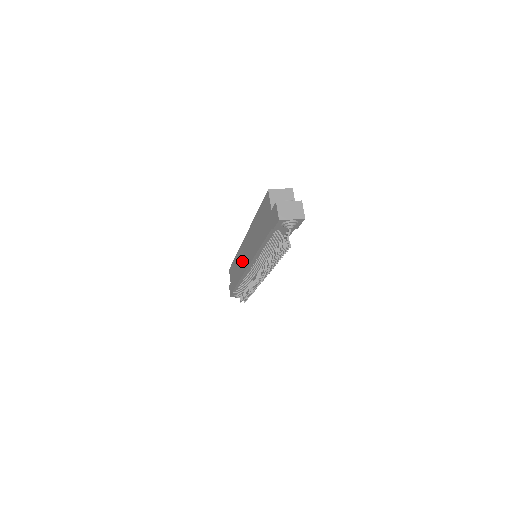
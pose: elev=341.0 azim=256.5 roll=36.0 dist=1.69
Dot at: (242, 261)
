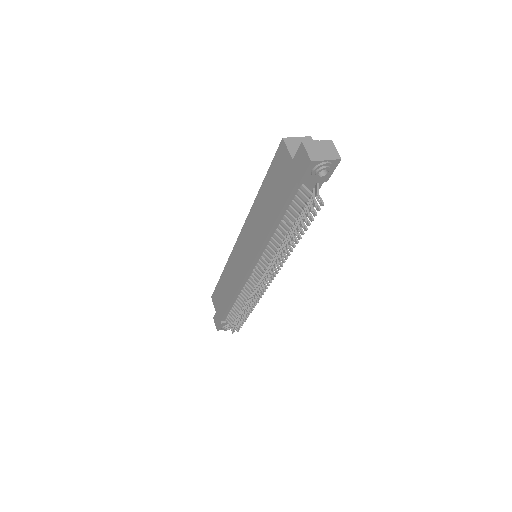
Dot at: (237, 269)
